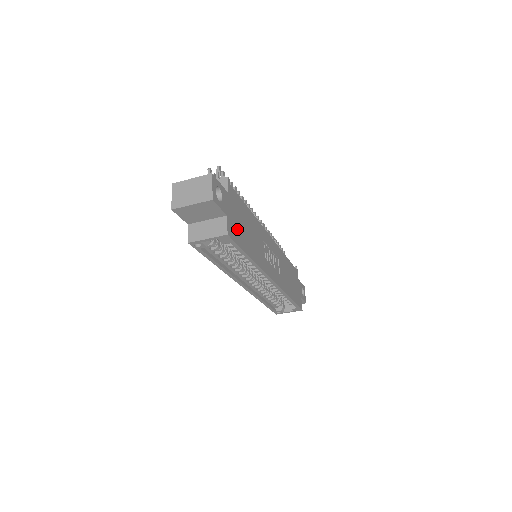
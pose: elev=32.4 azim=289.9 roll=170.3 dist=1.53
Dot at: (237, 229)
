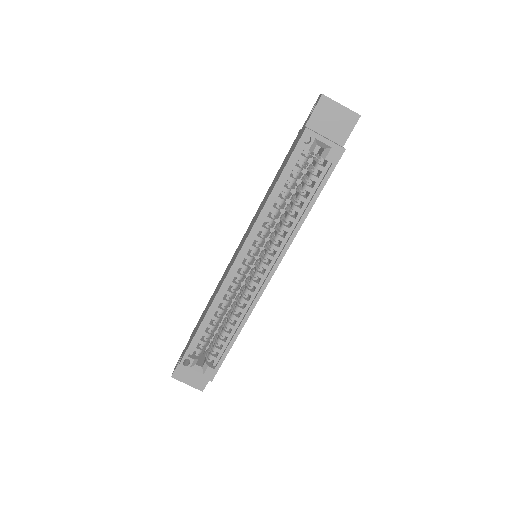
Dot at: occluded
